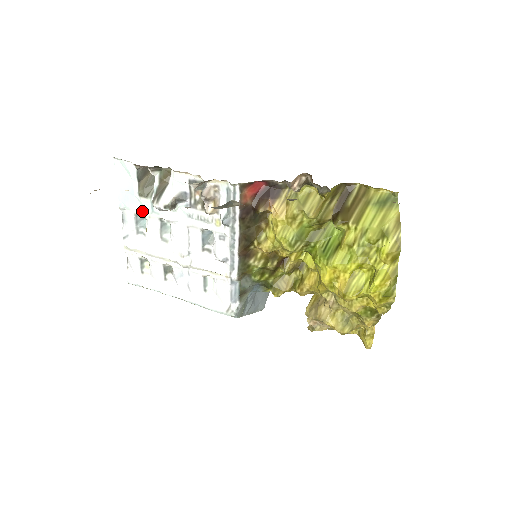
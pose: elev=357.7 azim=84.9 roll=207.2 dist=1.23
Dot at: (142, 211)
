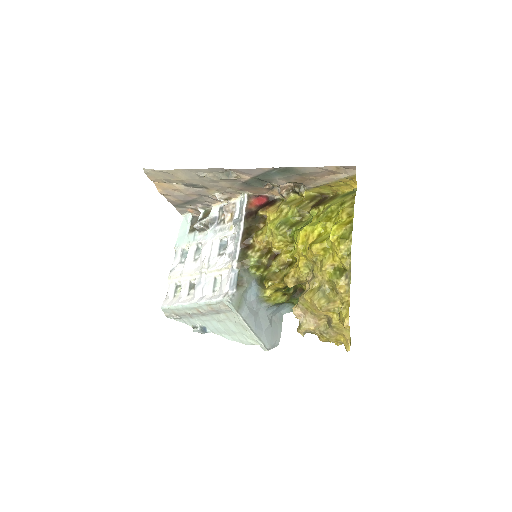
Dot at: (187, 243)
